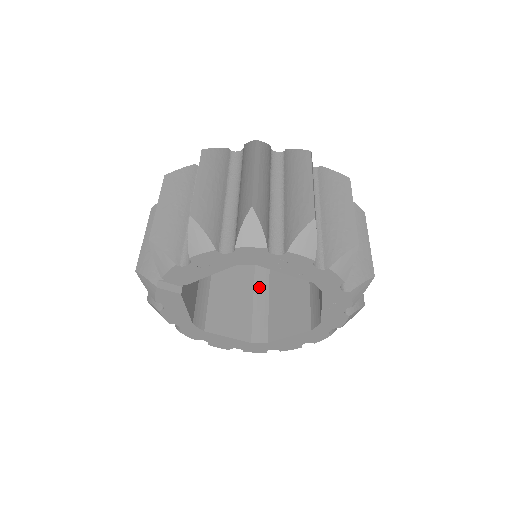
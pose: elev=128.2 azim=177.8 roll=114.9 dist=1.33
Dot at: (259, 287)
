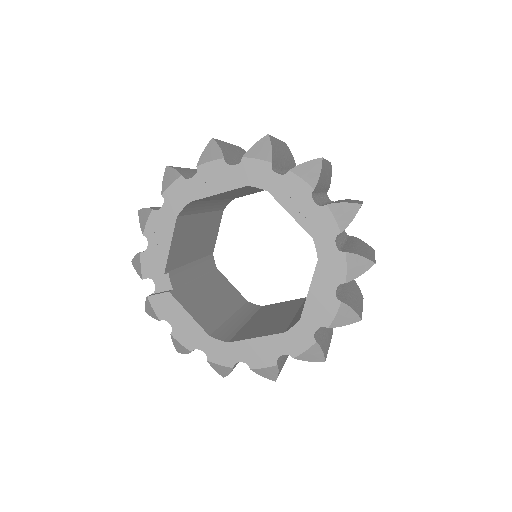
Dot at: occluded
